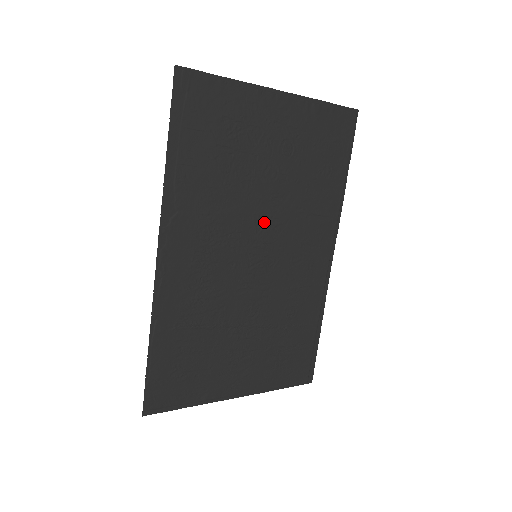
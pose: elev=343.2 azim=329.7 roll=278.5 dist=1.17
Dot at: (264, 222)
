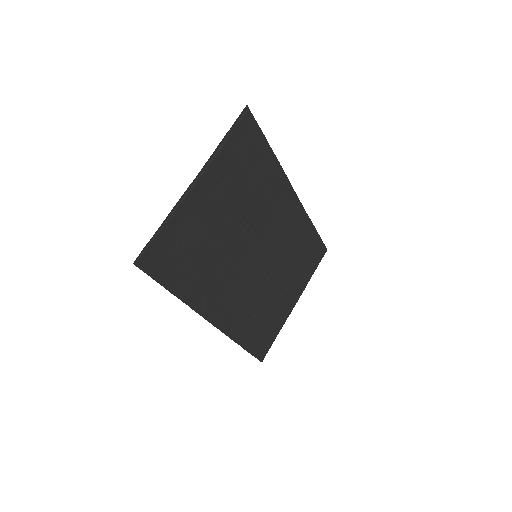
Dot at: (246, 240)
